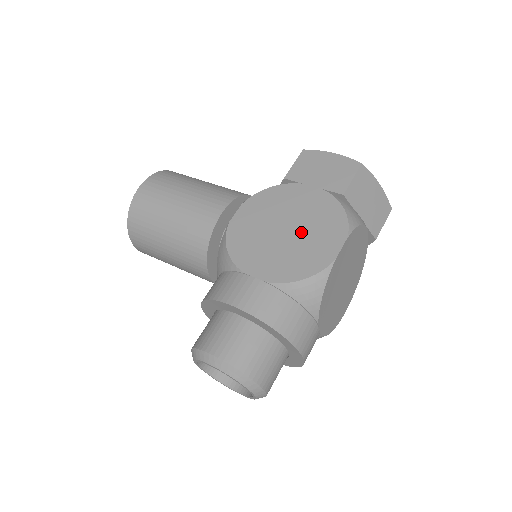
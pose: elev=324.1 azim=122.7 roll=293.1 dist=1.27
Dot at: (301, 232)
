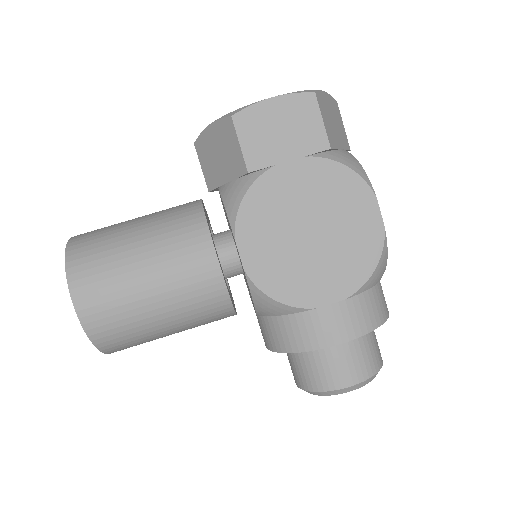
Dot at: (329, 224)
